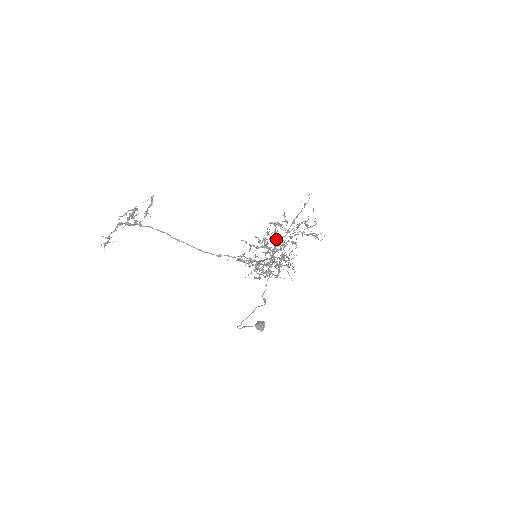
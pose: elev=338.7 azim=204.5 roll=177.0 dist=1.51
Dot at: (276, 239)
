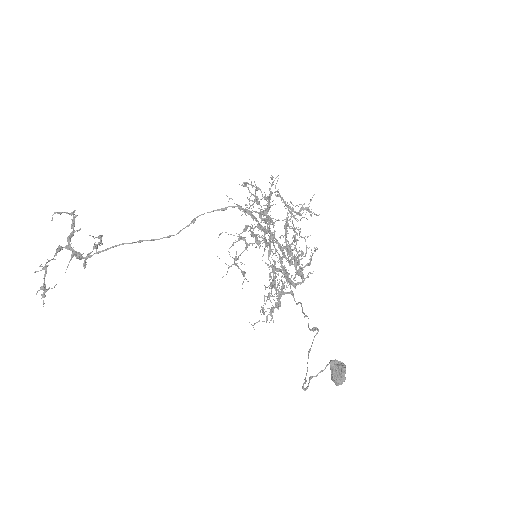
Dot at: (257, 201)
